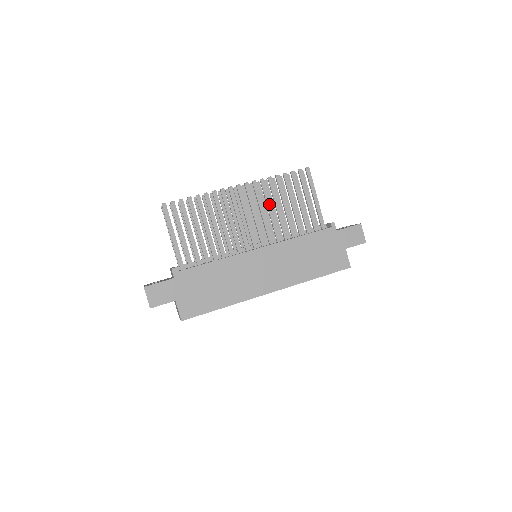
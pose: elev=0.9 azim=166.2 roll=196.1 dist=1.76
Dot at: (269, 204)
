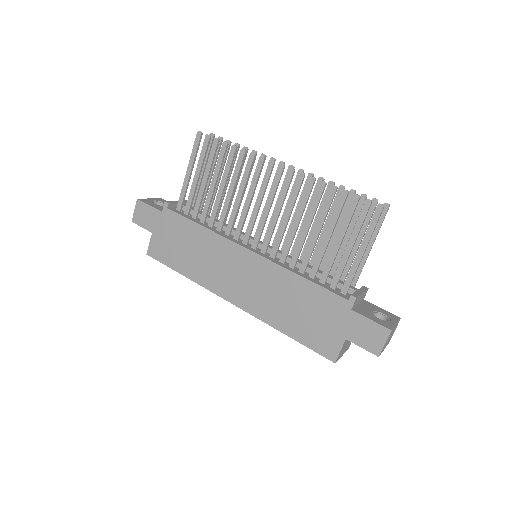
Dot at: (300, 213)
